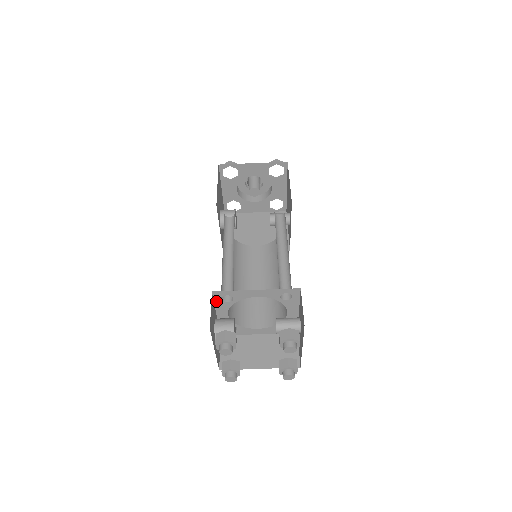
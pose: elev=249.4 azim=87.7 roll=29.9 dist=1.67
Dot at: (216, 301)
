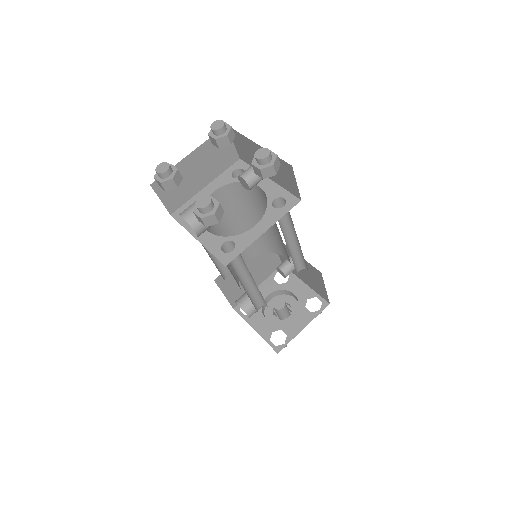
Dot at: (182, 223)
